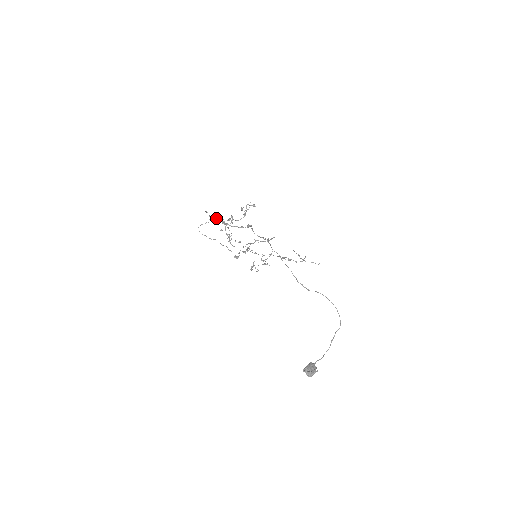
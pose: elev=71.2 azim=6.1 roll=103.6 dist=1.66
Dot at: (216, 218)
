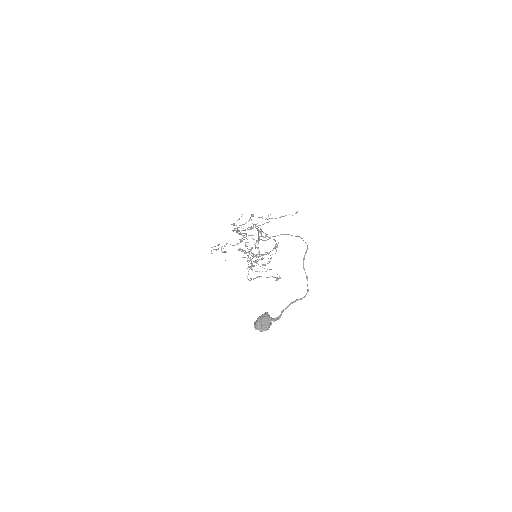
Dot at: occluded
